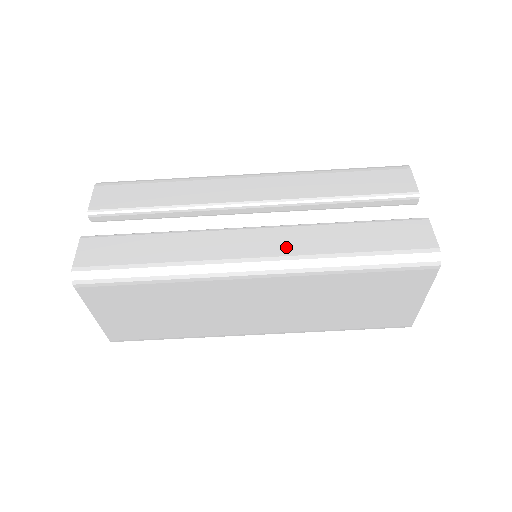
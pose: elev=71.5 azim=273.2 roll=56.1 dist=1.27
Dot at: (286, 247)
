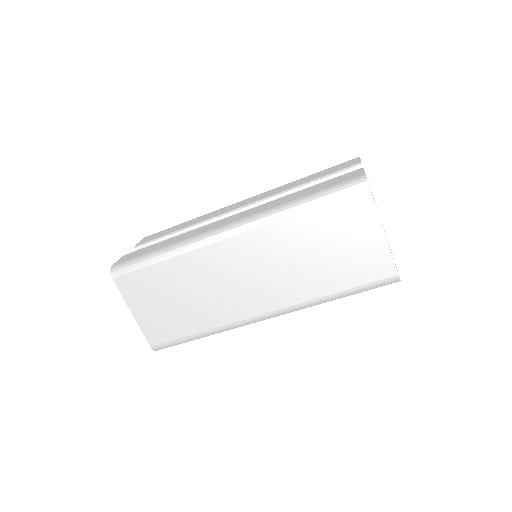
Dot at: (251, 213)
